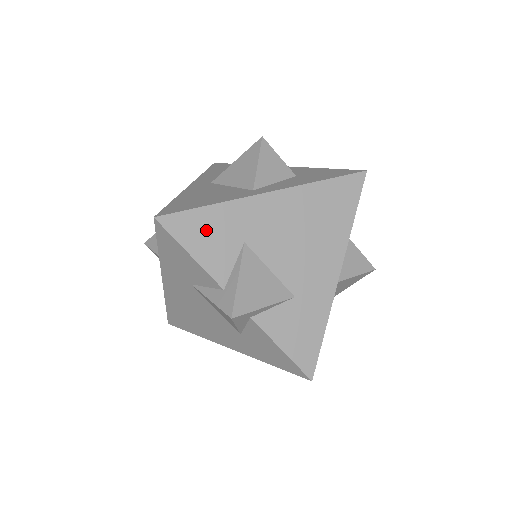
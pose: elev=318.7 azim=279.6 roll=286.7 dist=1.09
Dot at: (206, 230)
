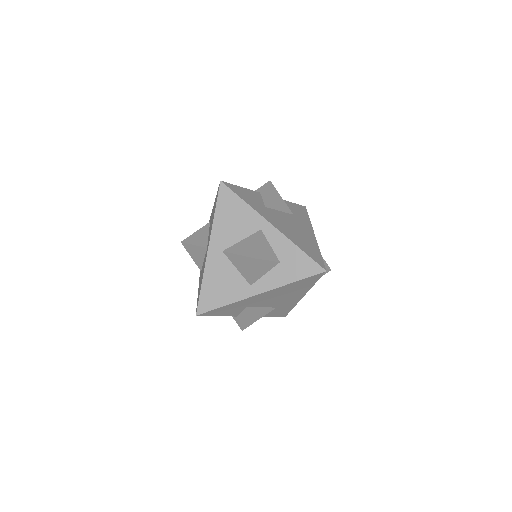
Dot at: (225, 310)
